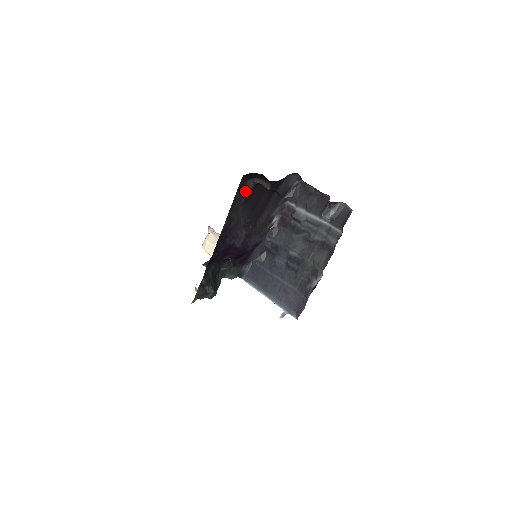
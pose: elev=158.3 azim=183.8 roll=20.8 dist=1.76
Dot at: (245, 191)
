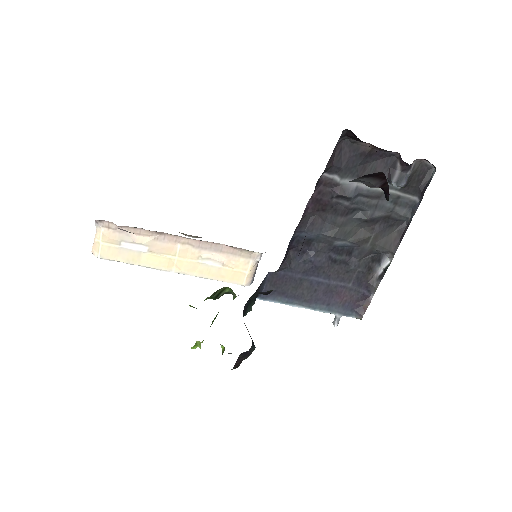
Dot at: occluded
